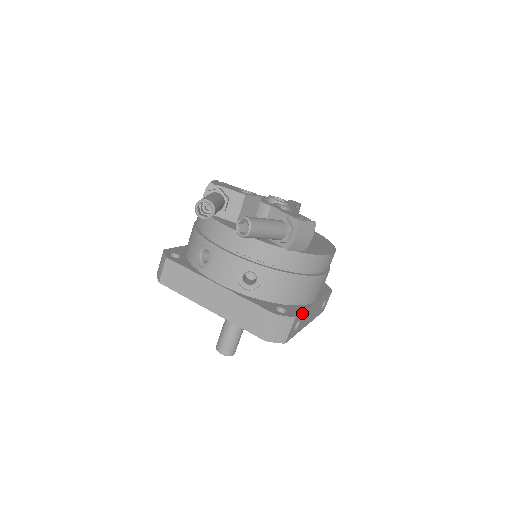
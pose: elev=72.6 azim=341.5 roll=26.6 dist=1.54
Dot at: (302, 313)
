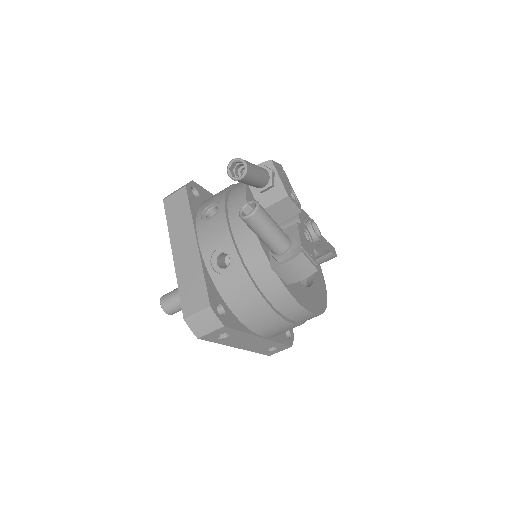
Dot at: (237, 331)
